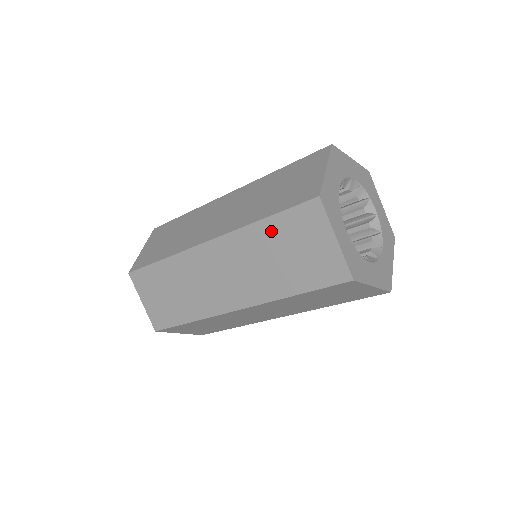
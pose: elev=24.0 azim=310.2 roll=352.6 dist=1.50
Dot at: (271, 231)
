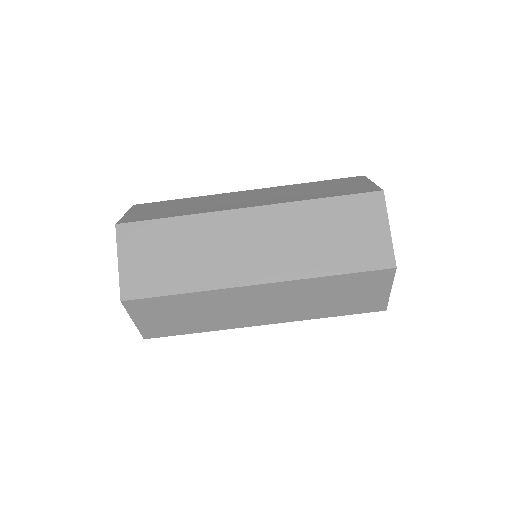
Dot at: (327, 210)
